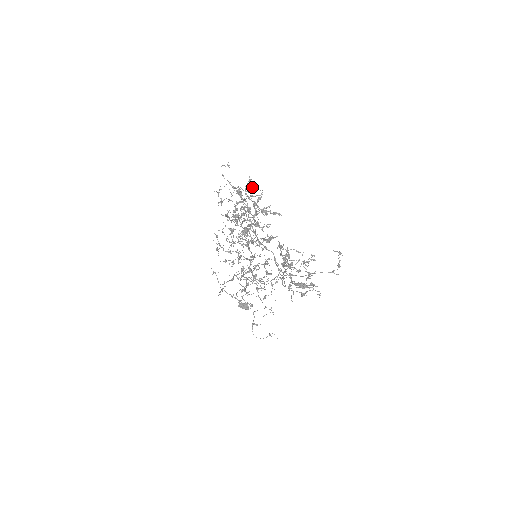
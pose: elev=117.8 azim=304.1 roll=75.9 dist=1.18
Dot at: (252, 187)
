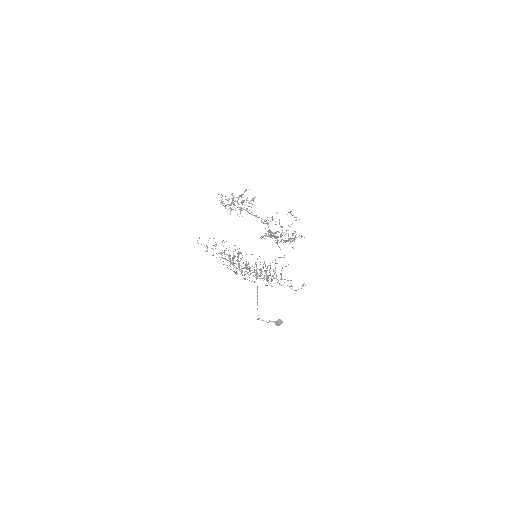
Dot at: occluded
